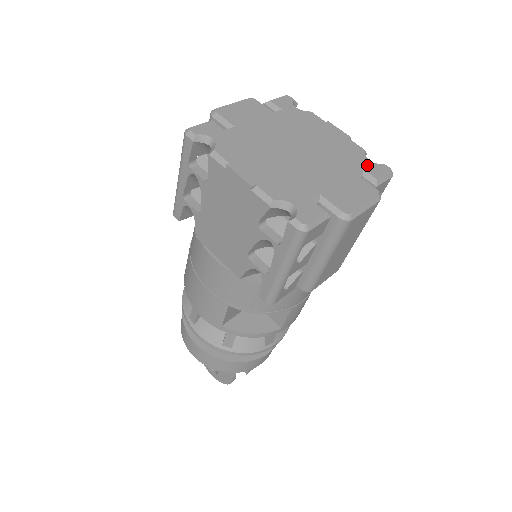
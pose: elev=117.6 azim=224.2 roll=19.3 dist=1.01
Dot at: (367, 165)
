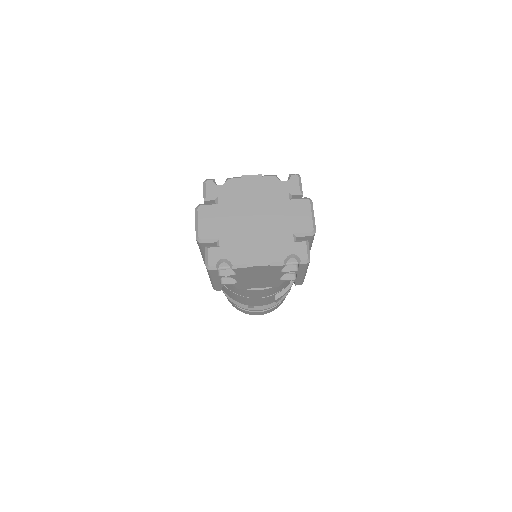
Dot at: (287, 187)
